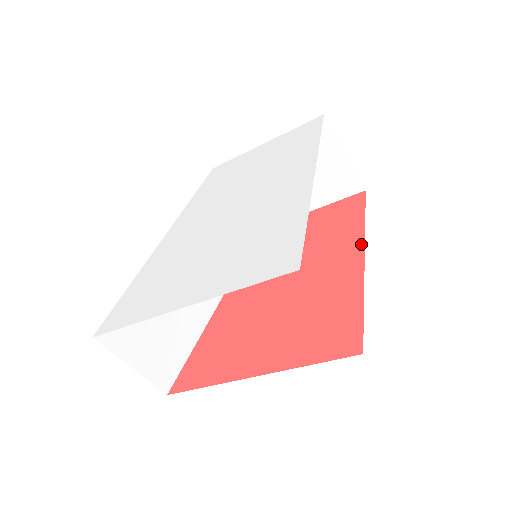
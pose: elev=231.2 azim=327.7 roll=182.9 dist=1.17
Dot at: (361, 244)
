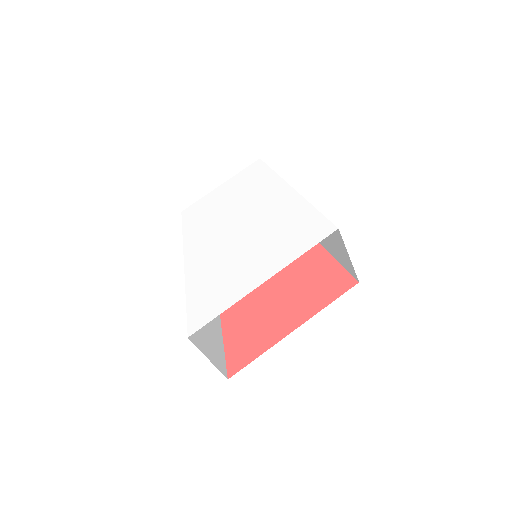
Dot at: occluded
